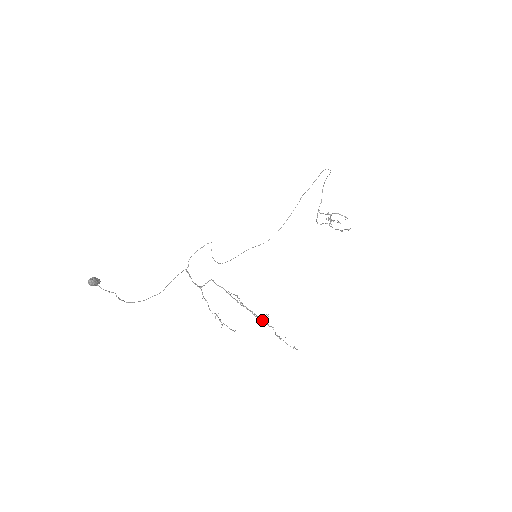
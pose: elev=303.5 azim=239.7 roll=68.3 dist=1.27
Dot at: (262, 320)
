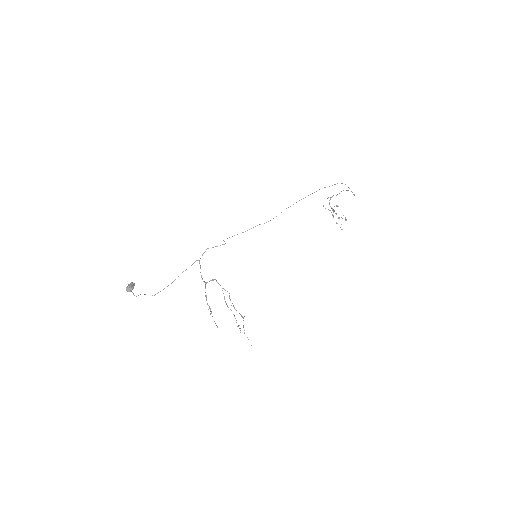
Dot at: (239, 313)
